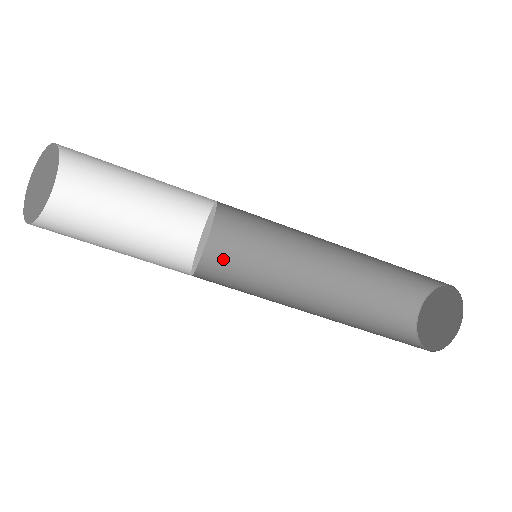
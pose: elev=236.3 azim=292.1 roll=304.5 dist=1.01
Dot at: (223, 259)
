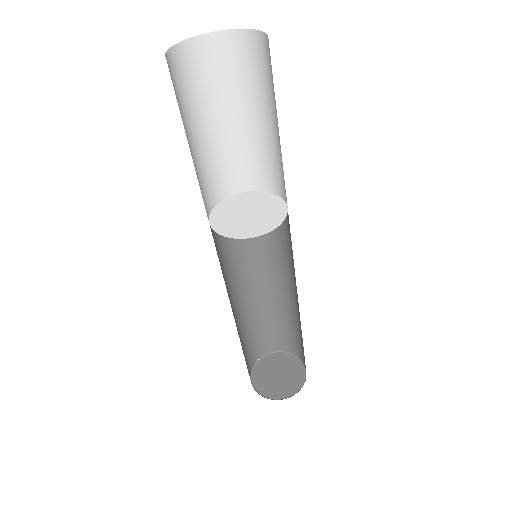
Dot at: occluded
